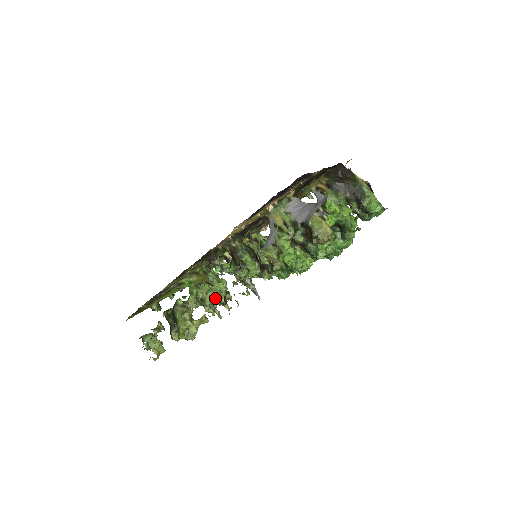
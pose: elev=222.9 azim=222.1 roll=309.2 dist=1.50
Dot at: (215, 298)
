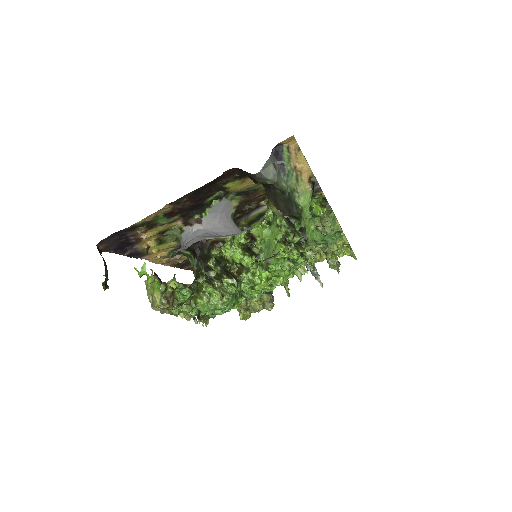
Dot at: occluded
